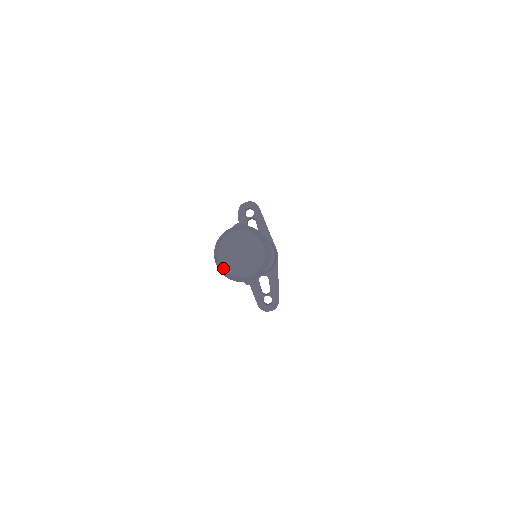
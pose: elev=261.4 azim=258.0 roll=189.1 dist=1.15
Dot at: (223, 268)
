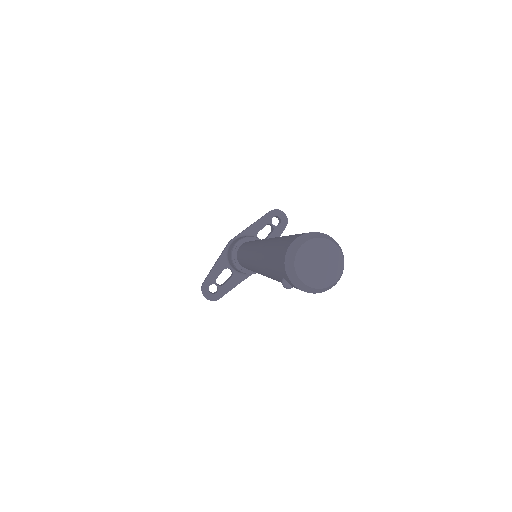
Dot at: (296, 256)
